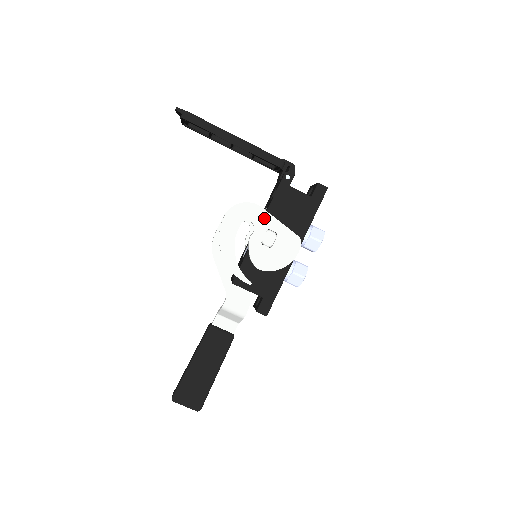
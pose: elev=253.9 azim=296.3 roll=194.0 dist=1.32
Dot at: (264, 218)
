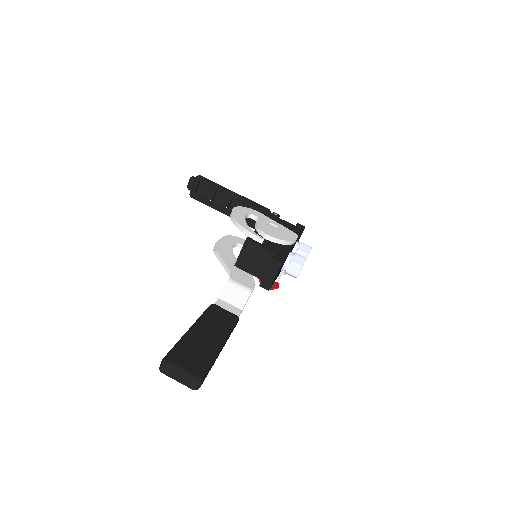
Dot at: (265, 218)
